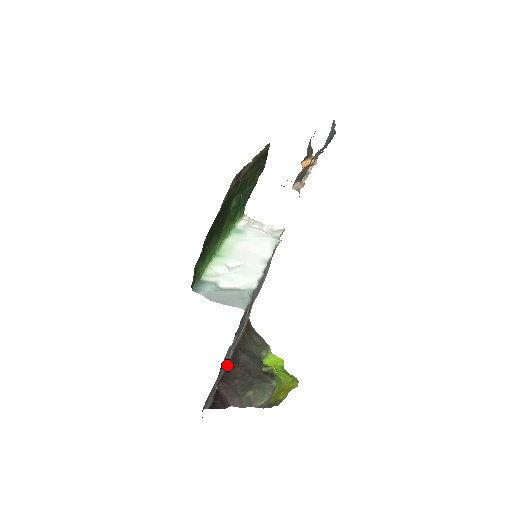
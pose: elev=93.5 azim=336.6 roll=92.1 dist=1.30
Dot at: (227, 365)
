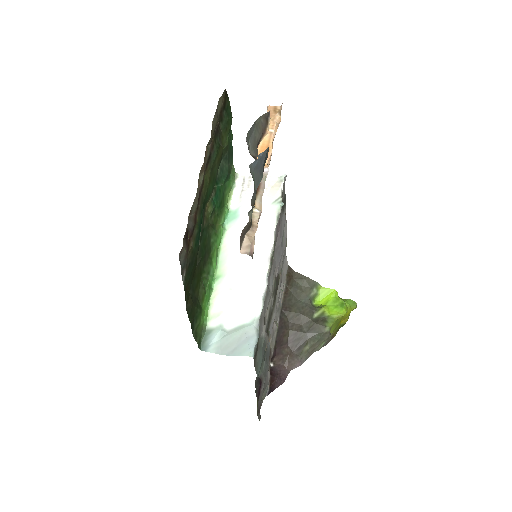
Dot at: (276, 338)
